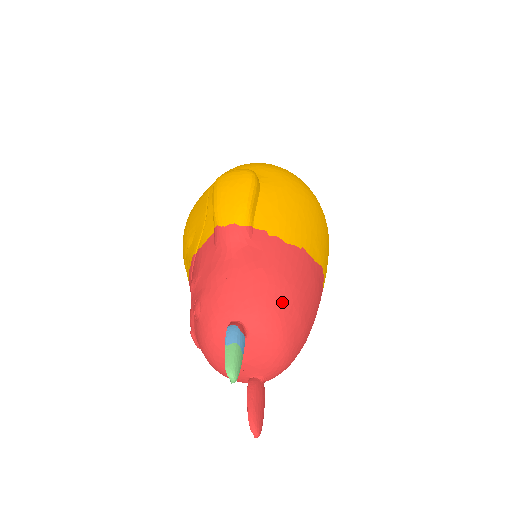
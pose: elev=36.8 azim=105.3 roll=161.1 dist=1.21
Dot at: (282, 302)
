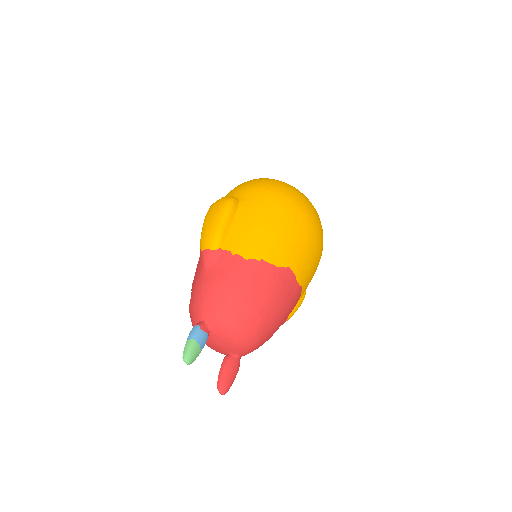
Dot at: (234, 306)
